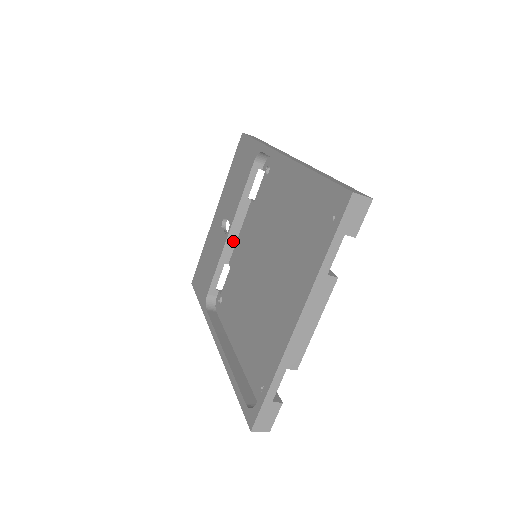
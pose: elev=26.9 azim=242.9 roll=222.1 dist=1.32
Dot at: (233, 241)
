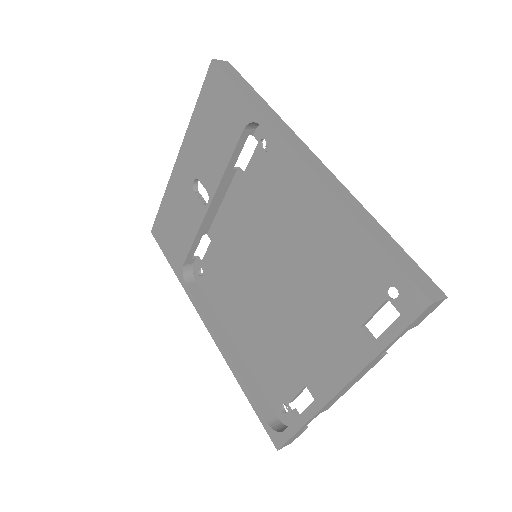
Dot at: (213, 213)
